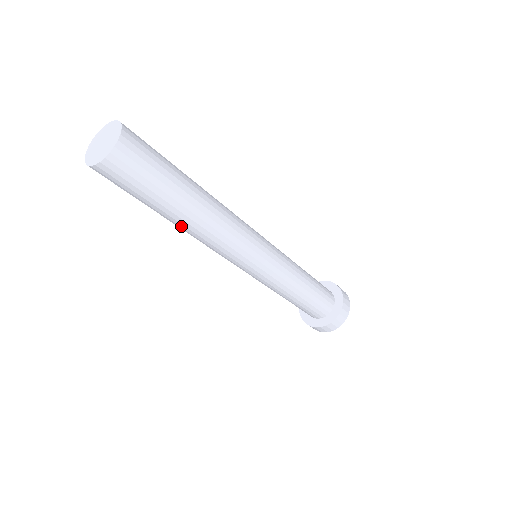
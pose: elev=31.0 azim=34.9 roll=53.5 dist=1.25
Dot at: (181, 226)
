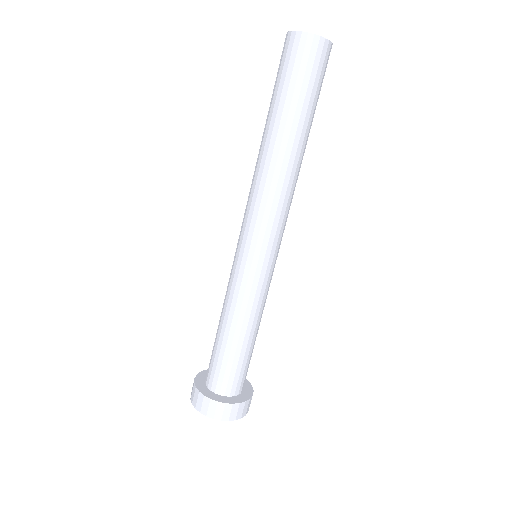
Dot at: (271, 145)
